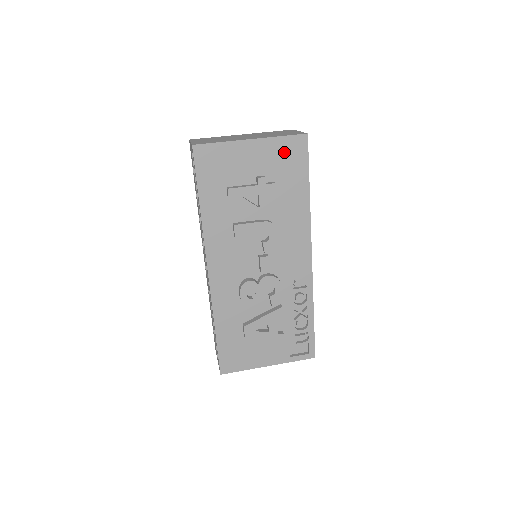
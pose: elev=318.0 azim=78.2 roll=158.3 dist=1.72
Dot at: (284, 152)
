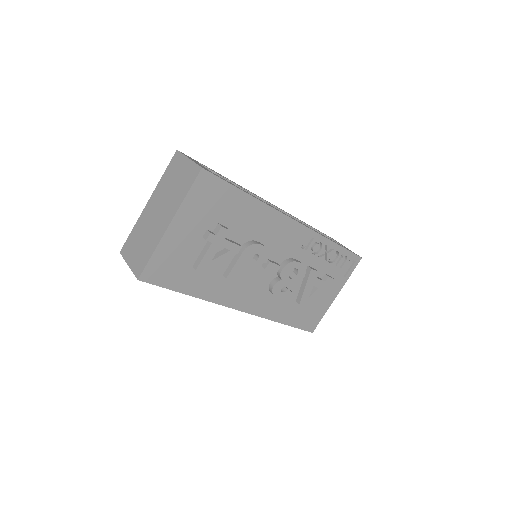
Dot at: (201, 200)
